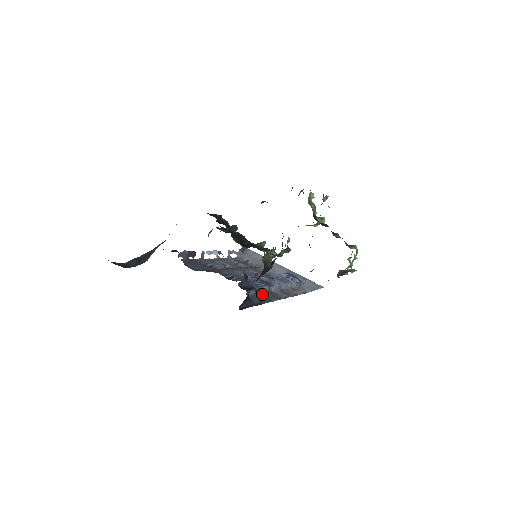
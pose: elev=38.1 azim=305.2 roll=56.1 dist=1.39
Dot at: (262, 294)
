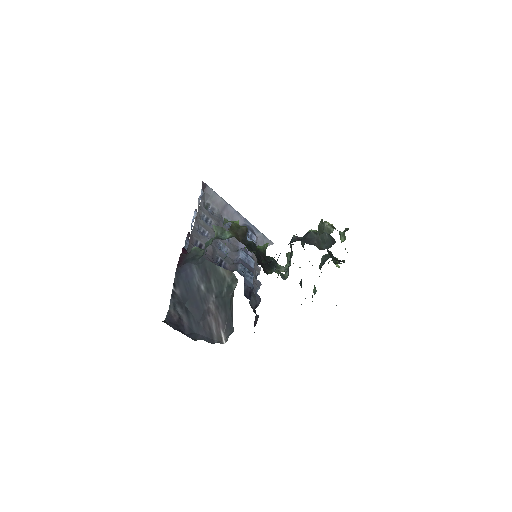
Dot at: occluded
